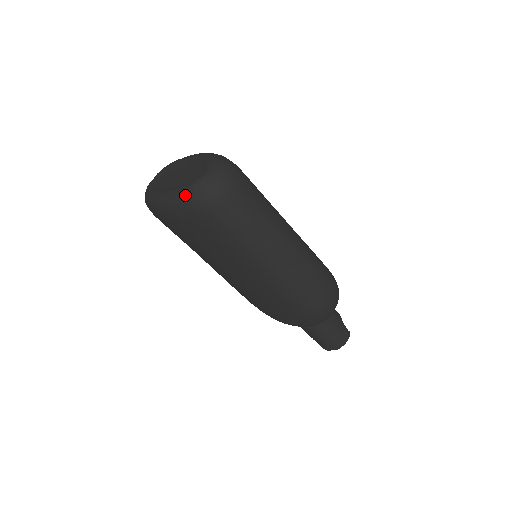
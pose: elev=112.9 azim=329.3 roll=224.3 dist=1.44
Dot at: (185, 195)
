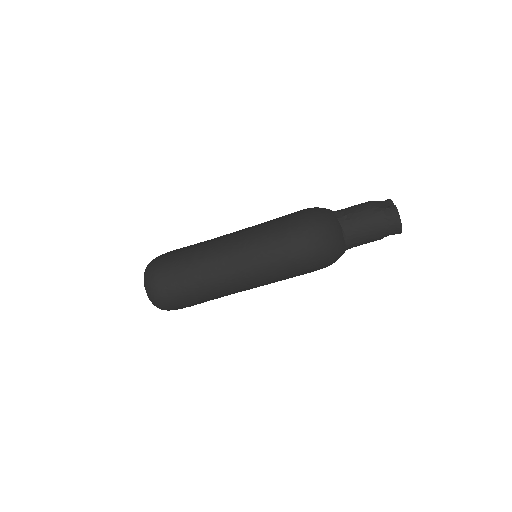
Dot at: occluded
